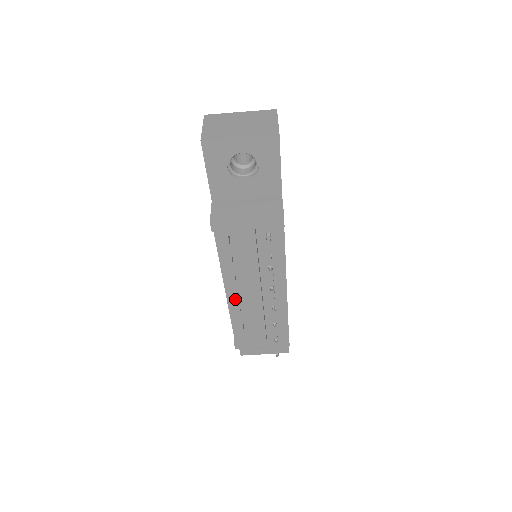
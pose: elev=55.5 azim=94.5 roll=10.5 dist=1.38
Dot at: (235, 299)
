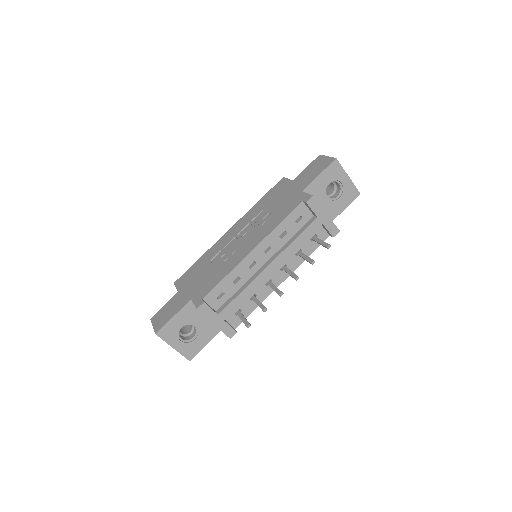
Dot at: (246, 265)
